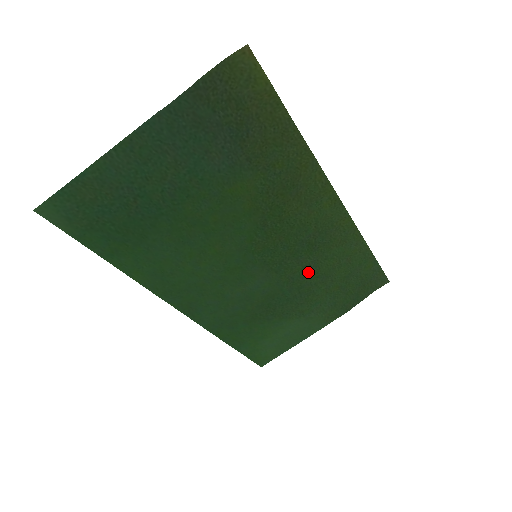
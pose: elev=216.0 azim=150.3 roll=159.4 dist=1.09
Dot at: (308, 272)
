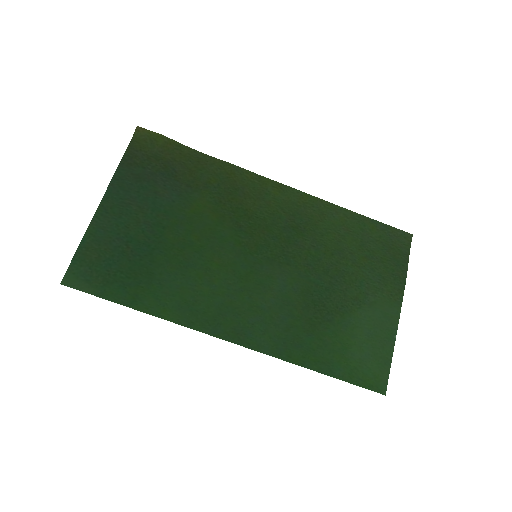
Dot at: (318, 253)
